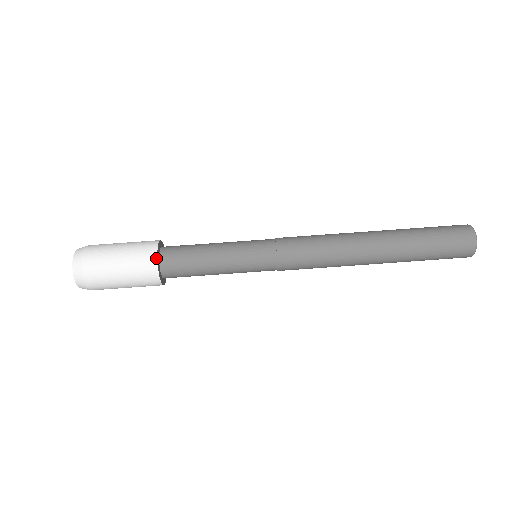
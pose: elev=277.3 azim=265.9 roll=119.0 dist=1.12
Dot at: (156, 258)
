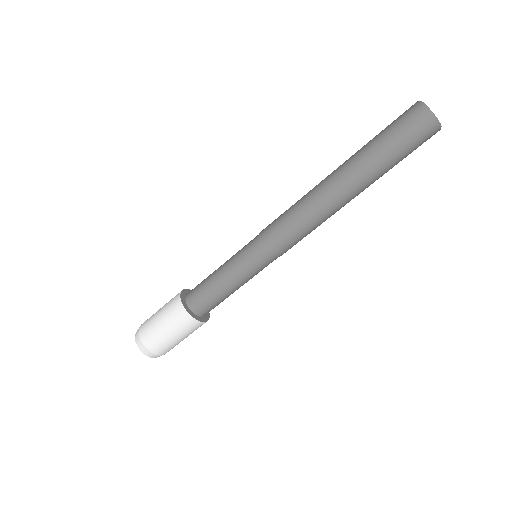
Dot at: (187, 313)
